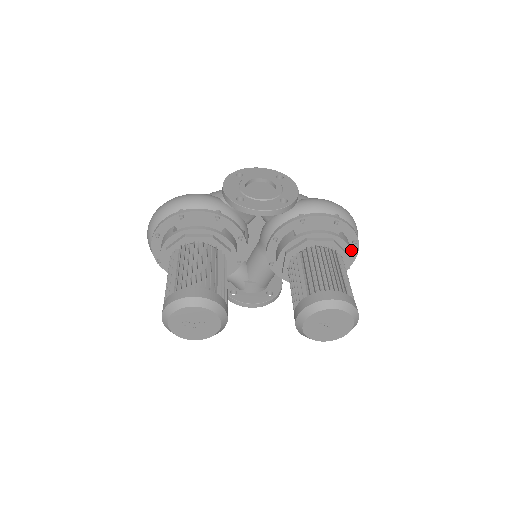
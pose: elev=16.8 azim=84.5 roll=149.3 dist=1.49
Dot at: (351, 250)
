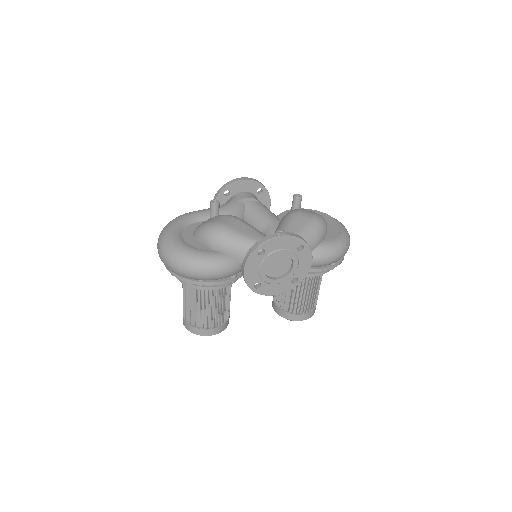
Dot at: occluded
